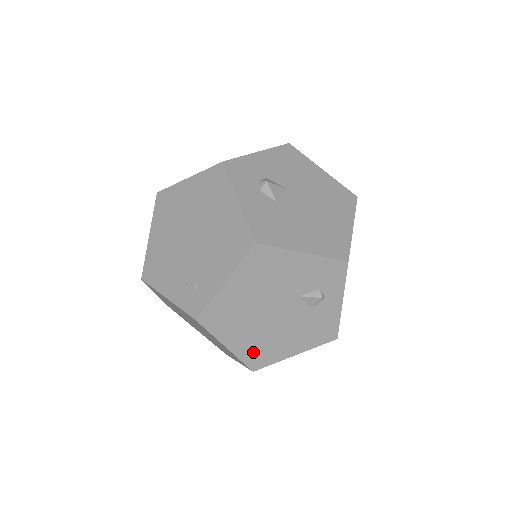
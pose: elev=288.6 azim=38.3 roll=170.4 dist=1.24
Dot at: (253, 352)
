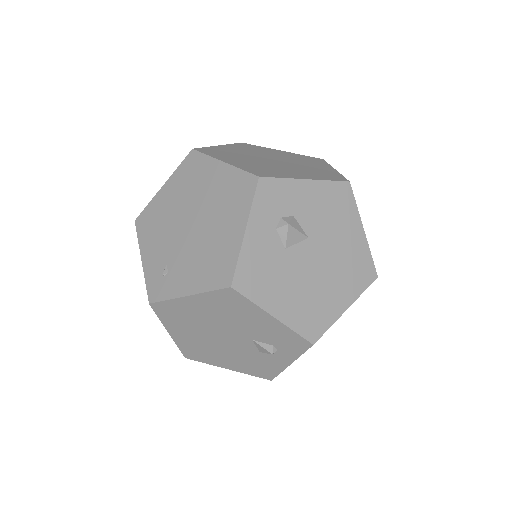
Dot at: (191, 348)
